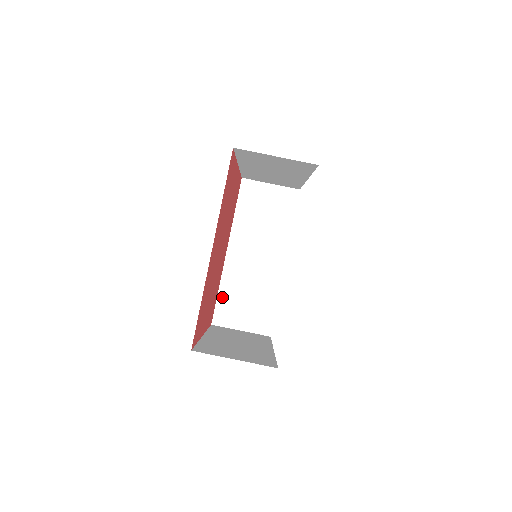
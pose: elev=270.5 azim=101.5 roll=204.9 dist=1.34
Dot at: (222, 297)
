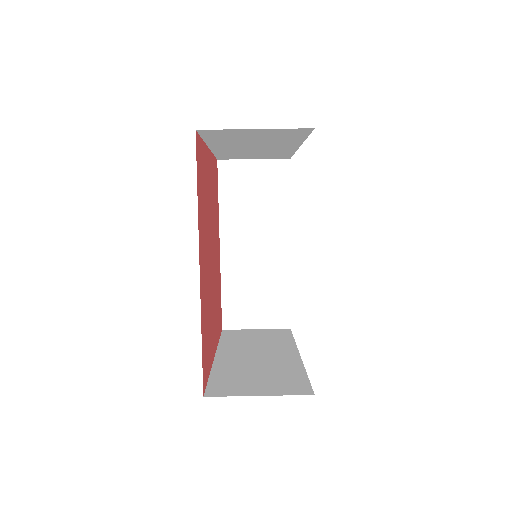
Dot at: (217, 378)
